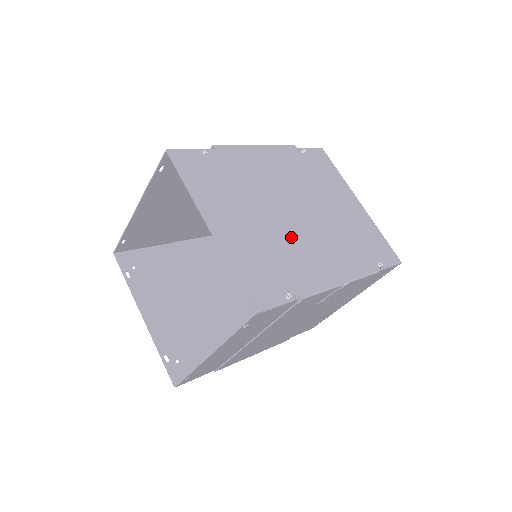
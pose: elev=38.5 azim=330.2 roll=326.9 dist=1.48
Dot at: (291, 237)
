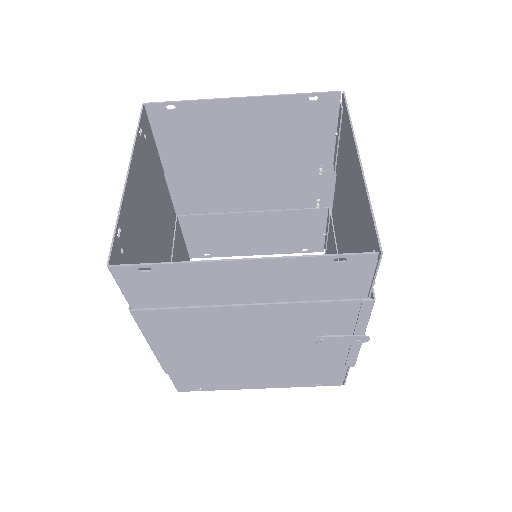
Dot at: occluded
